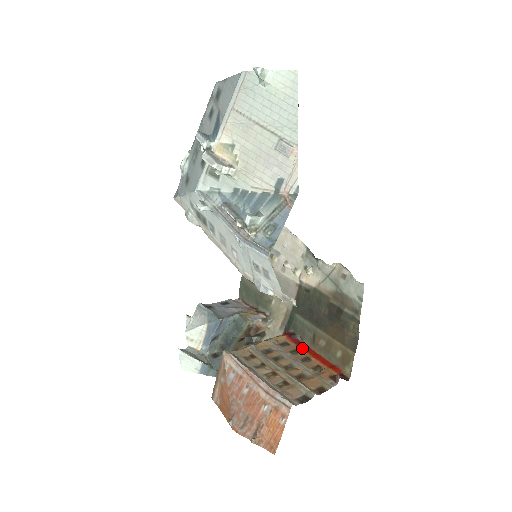
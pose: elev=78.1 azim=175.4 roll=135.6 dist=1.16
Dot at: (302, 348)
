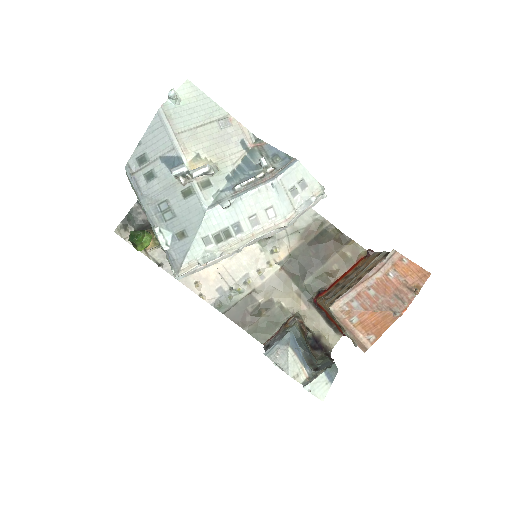
Dot at: (335, 284)
